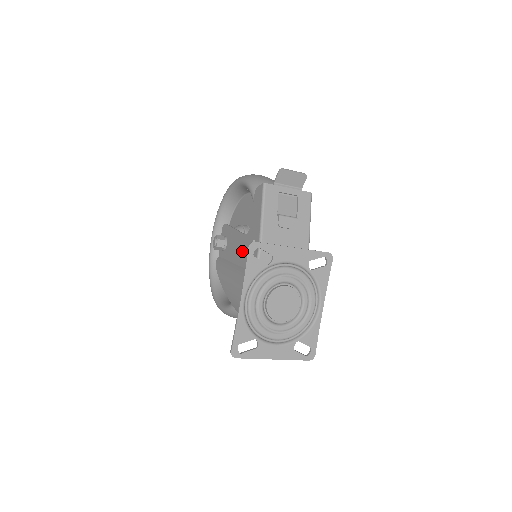
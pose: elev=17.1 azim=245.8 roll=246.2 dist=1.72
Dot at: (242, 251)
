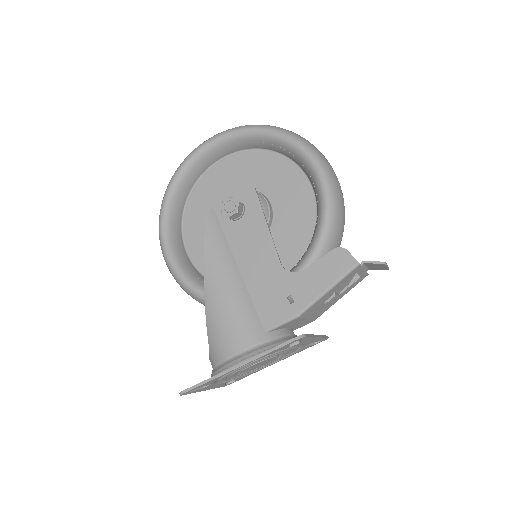
Dot at: (262, 276)
